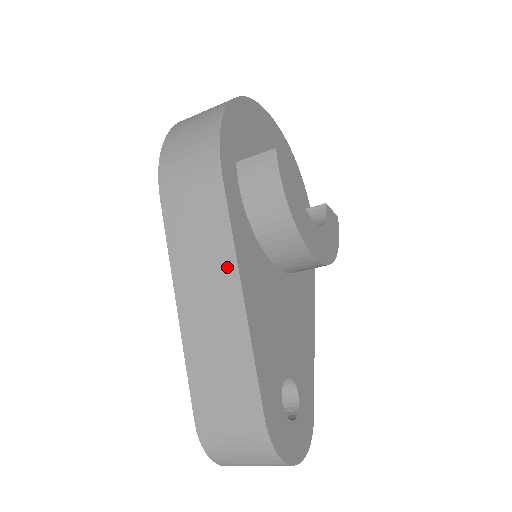
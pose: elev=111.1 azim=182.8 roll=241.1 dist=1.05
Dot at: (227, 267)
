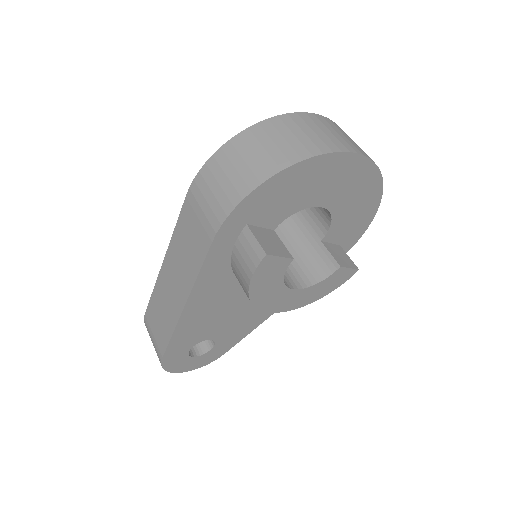
Dot at: (187, 285)
